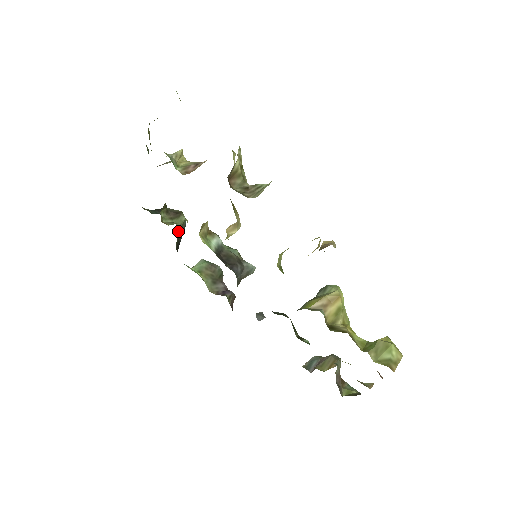
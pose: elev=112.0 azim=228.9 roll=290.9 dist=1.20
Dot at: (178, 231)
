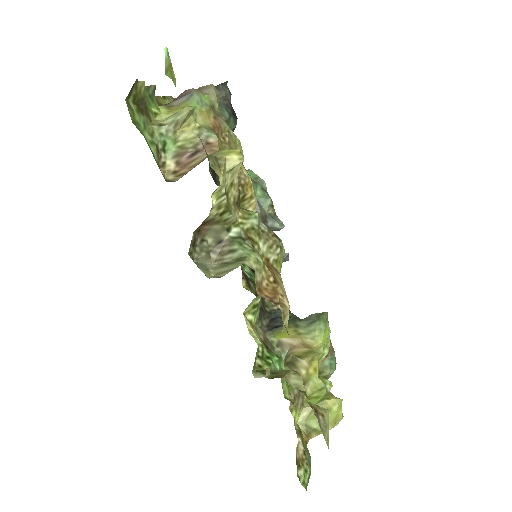
Dot at: occluded
